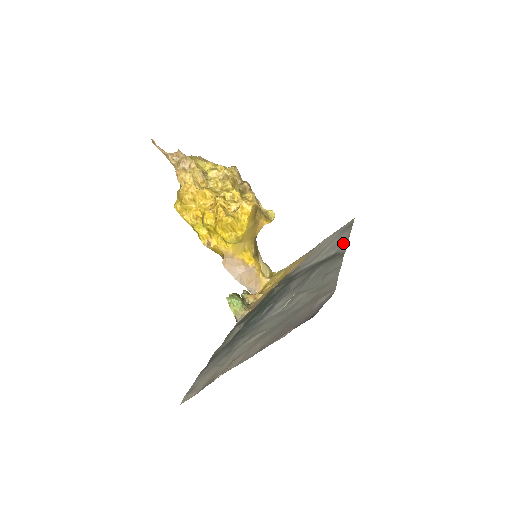
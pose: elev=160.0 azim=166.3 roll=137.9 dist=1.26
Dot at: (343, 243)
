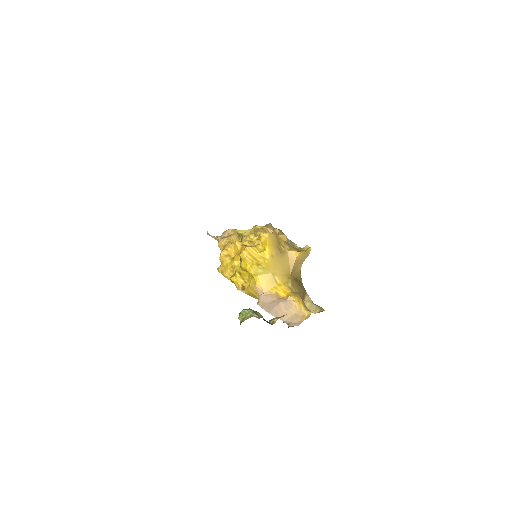
Dot at: occluded
